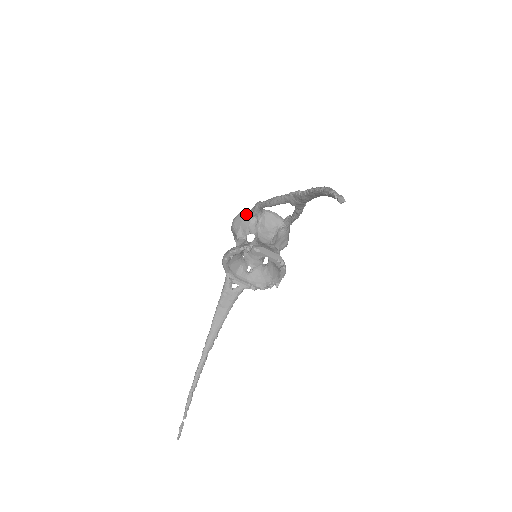
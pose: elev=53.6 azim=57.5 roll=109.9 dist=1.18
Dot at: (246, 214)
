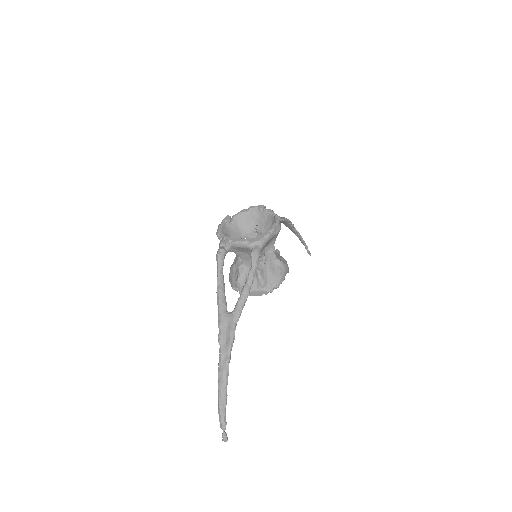
Dot at: (220, 242)
